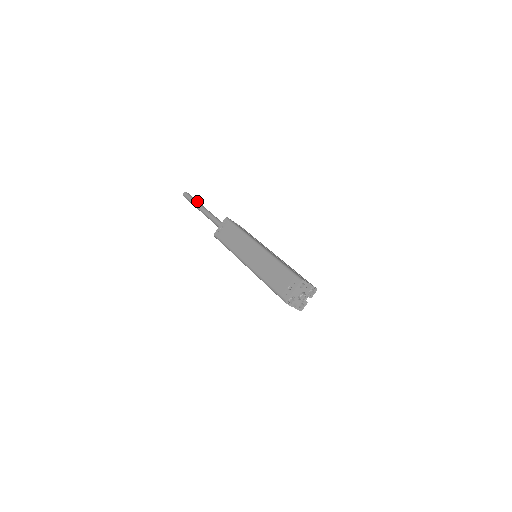
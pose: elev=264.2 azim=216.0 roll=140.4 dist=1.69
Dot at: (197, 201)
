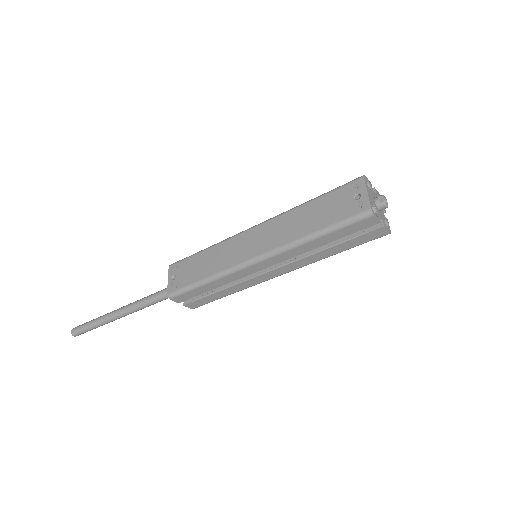
Dot at: occluded
